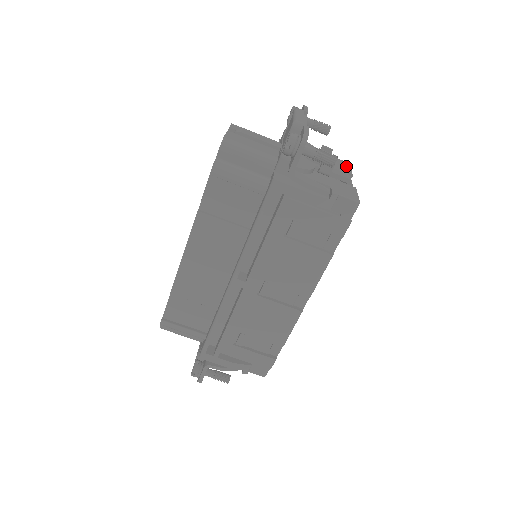
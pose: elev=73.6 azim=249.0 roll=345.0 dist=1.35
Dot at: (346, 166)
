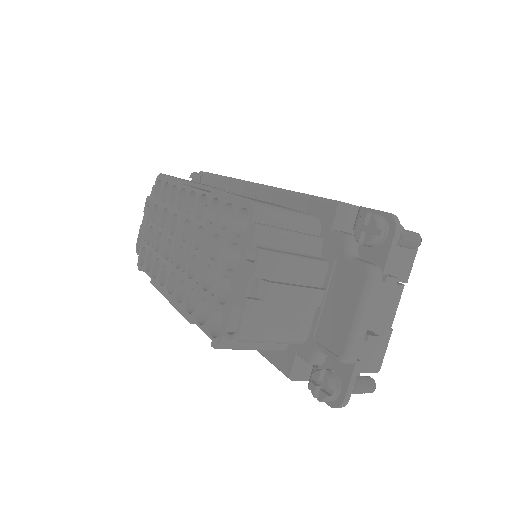
Dot at: (410, 258)
